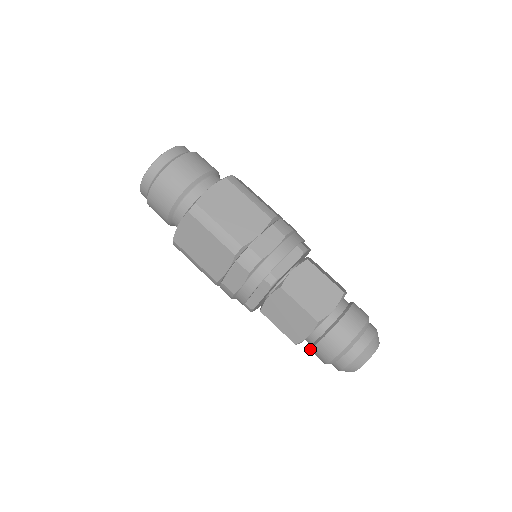
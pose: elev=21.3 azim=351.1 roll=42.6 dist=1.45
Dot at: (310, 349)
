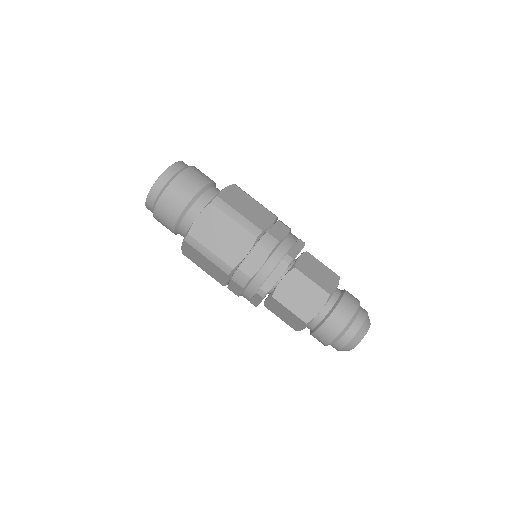
Dot at: (317, 329)
